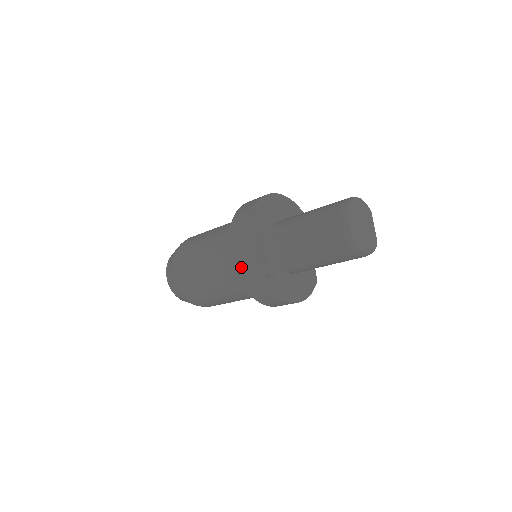
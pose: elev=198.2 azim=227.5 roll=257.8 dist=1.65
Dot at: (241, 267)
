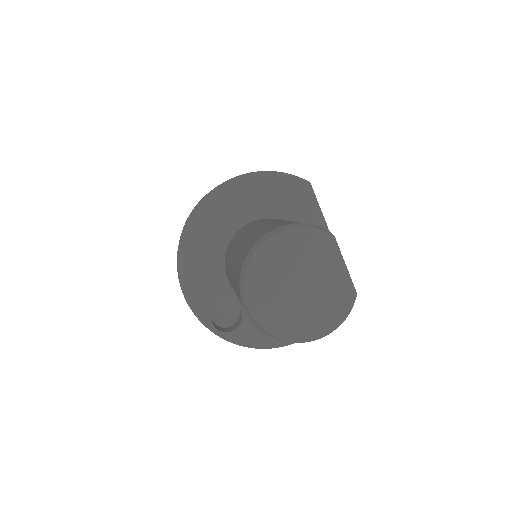
Dot at: occluded
